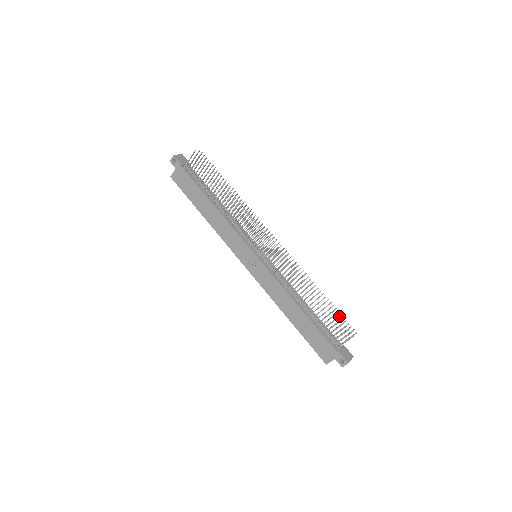
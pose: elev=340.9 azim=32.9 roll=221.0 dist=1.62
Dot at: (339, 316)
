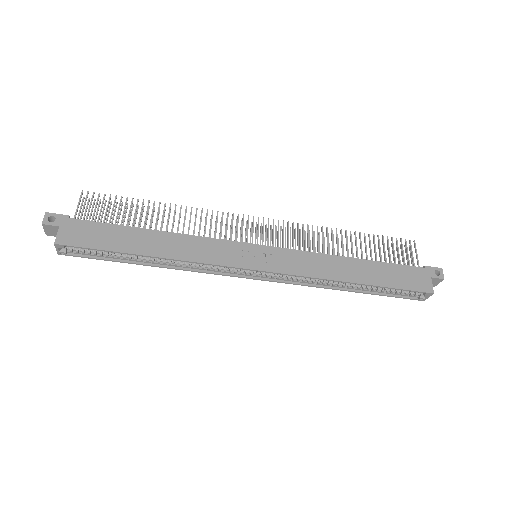
Dot at: occluded
